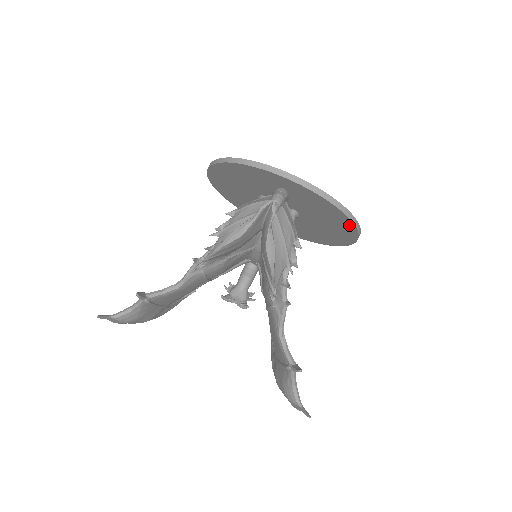
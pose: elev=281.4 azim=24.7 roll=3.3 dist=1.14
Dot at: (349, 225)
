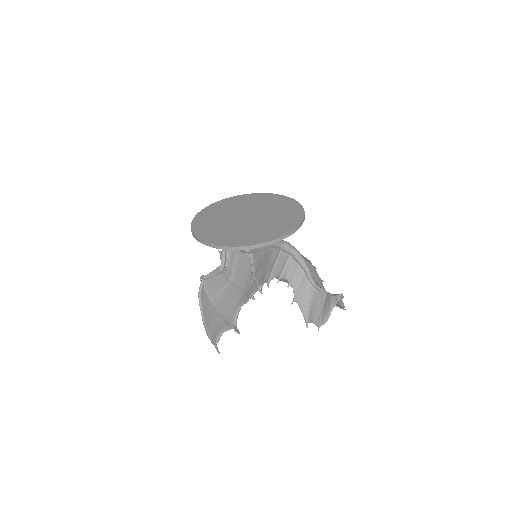
Dot at: occluded
